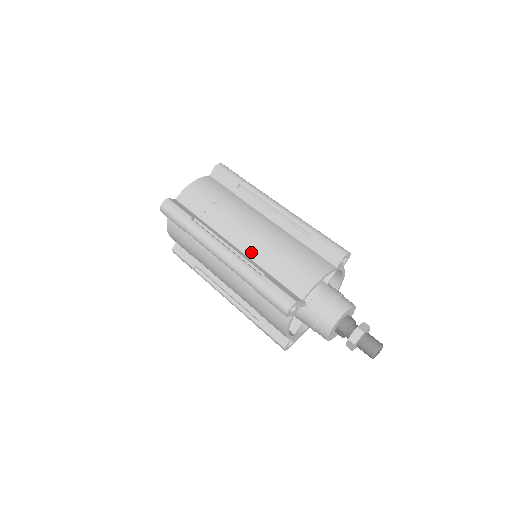
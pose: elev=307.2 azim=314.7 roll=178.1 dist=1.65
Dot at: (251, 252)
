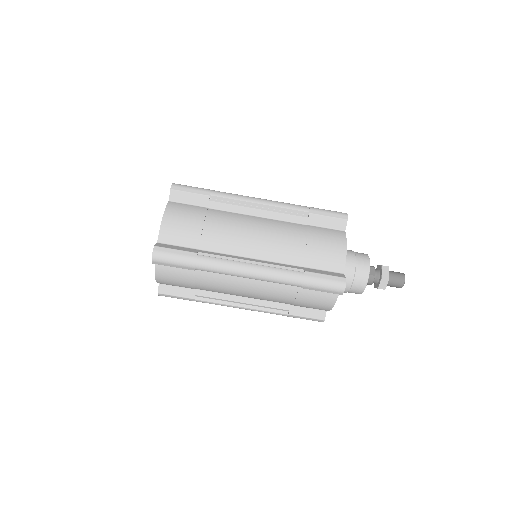
Dot at: occluded
